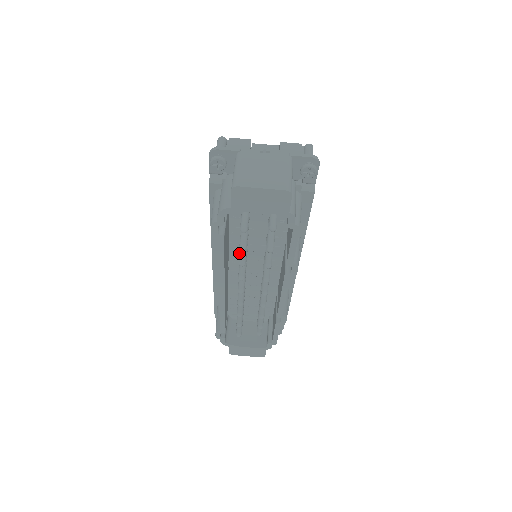
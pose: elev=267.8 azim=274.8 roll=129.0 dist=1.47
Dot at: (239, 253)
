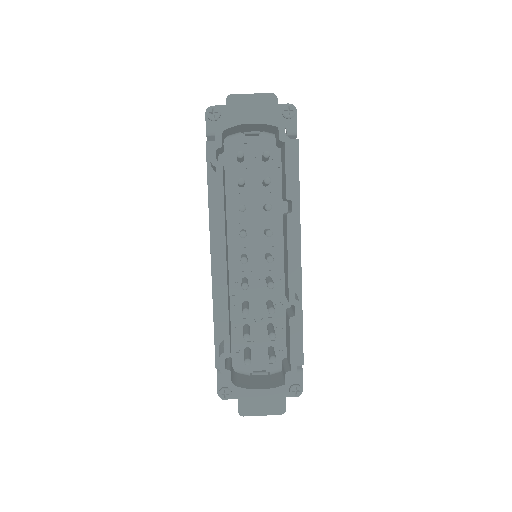
Dot at: (238, 240)
